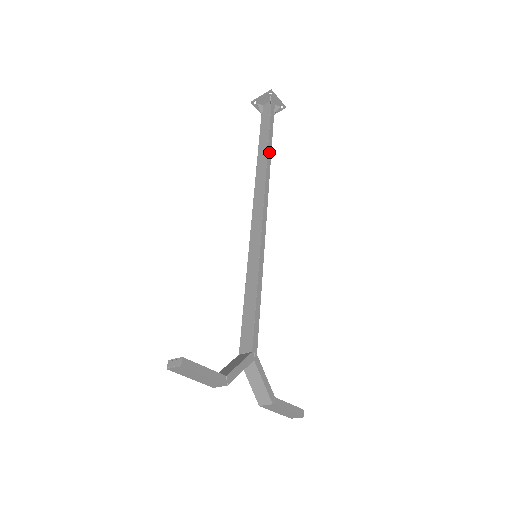
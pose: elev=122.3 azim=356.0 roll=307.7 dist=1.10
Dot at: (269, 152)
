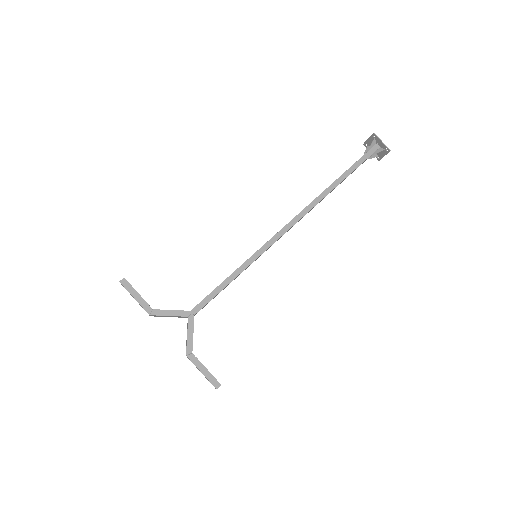
Dot at: (335, 184)
